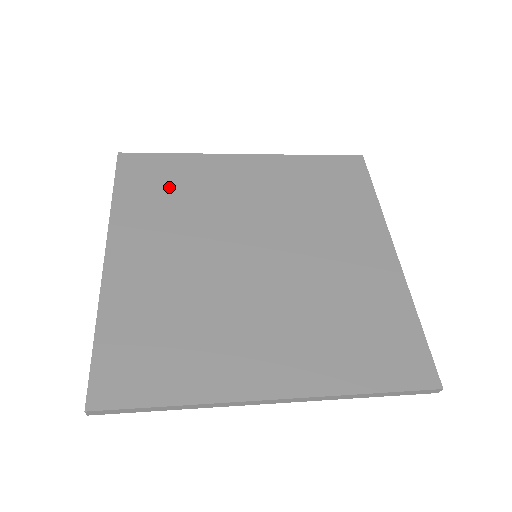
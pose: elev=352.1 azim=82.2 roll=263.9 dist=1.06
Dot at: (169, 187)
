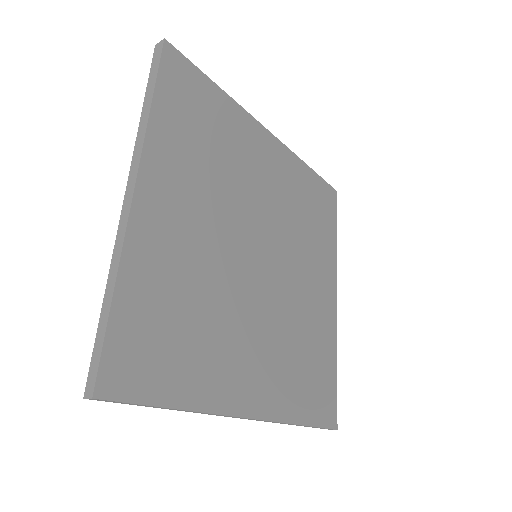
Dot at: (206, 128)
